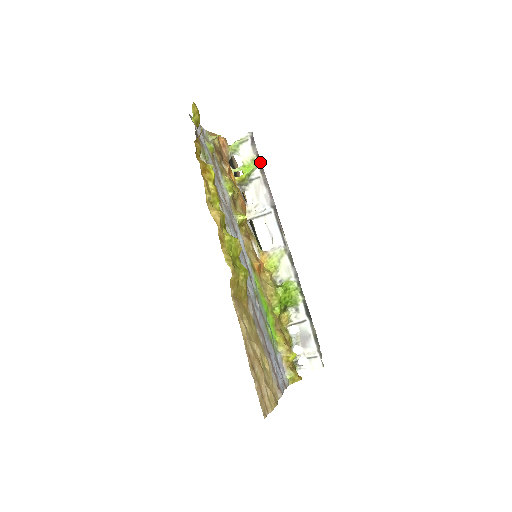
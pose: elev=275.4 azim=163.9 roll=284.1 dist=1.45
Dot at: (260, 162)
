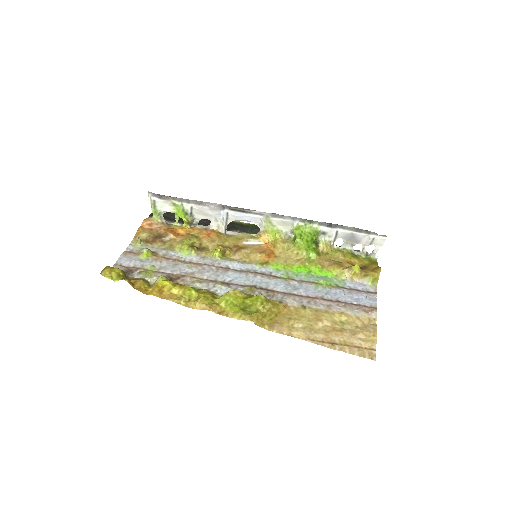
Dot at: (179, 199)
